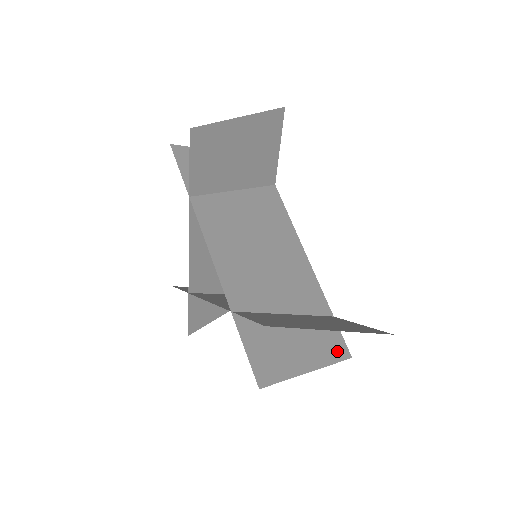
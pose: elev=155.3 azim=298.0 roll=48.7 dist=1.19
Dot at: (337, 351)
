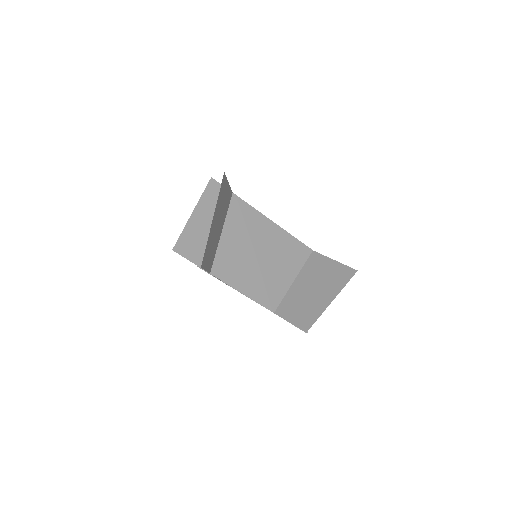
Dot at: occluded
